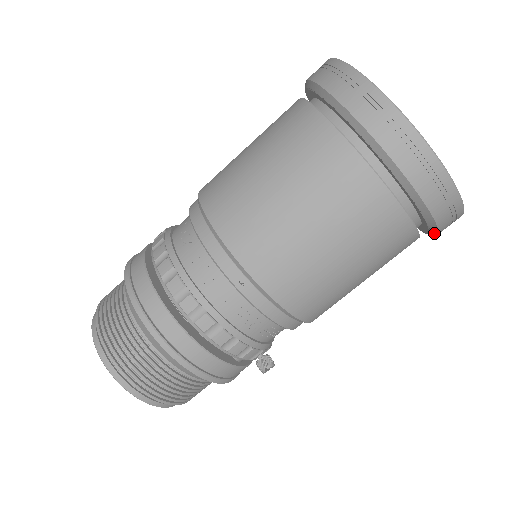
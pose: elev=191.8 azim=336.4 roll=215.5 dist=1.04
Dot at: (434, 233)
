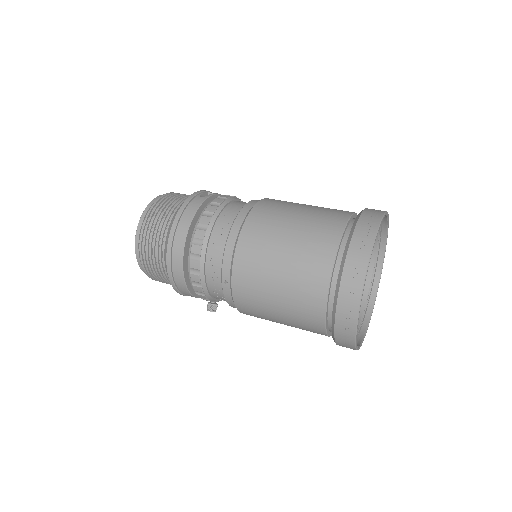
Dot at: occluded
